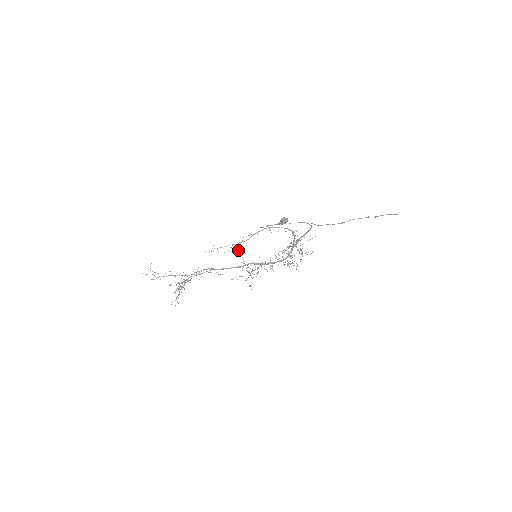
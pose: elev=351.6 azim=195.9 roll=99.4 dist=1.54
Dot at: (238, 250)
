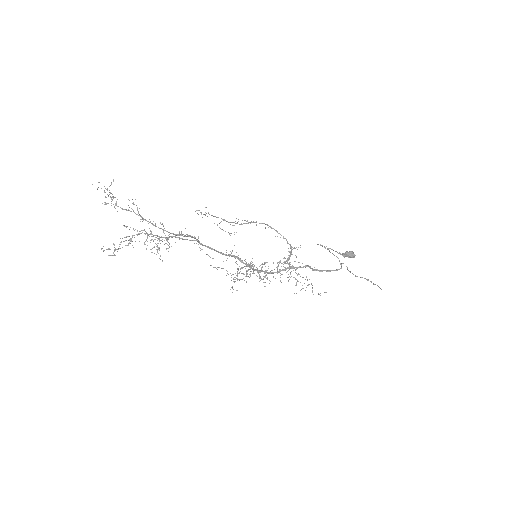
Dot at: occluded
